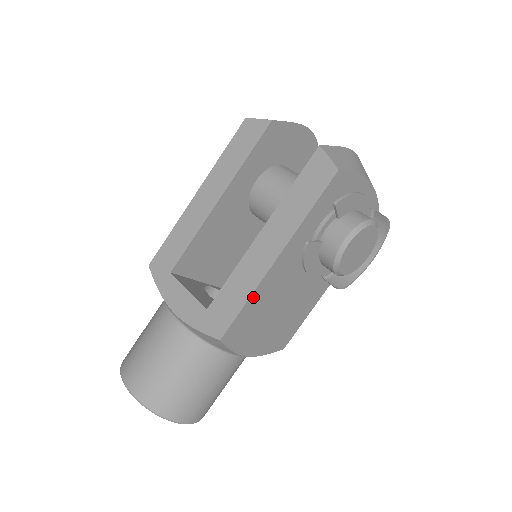
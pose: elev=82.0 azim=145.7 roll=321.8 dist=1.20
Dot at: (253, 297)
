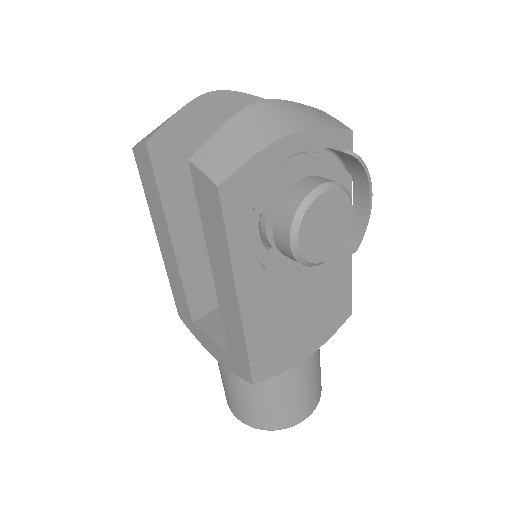
Dot at: (250, 339)
